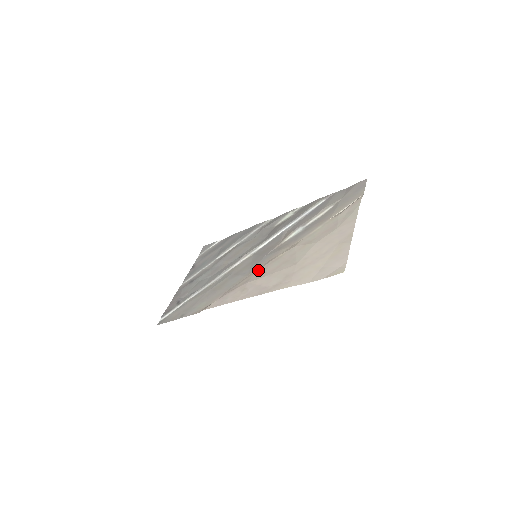
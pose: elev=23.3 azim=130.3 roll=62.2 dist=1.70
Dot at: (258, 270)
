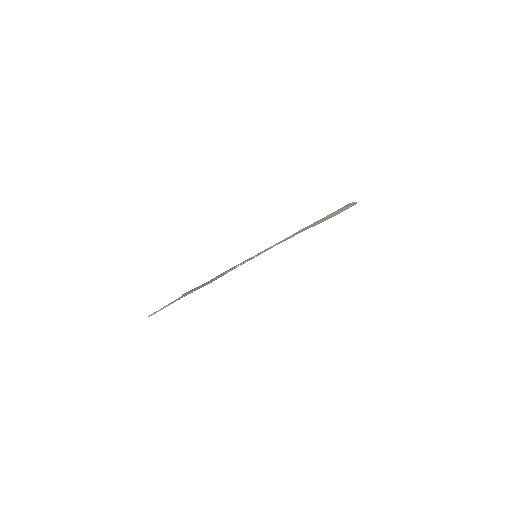
Dot at: occluded
